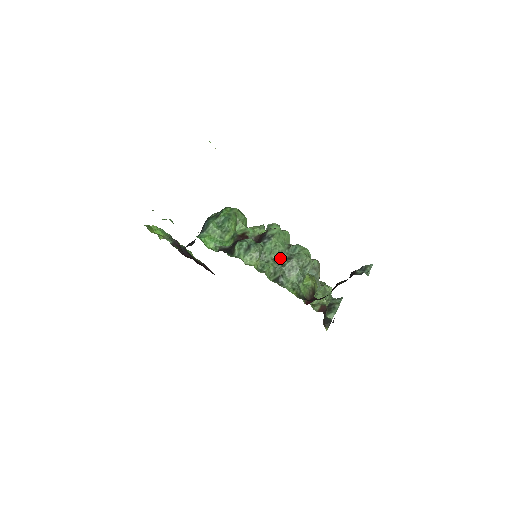
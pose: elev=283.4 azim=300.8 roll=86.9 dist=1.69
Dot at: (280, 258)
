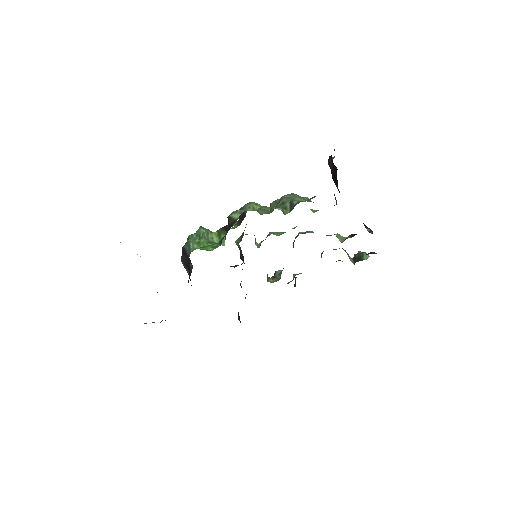
Dot at: occluded
